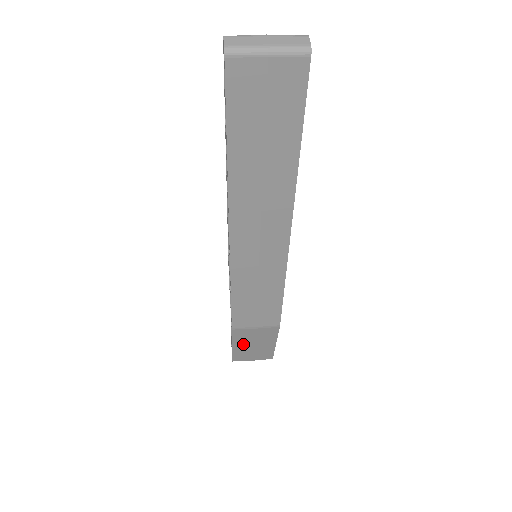
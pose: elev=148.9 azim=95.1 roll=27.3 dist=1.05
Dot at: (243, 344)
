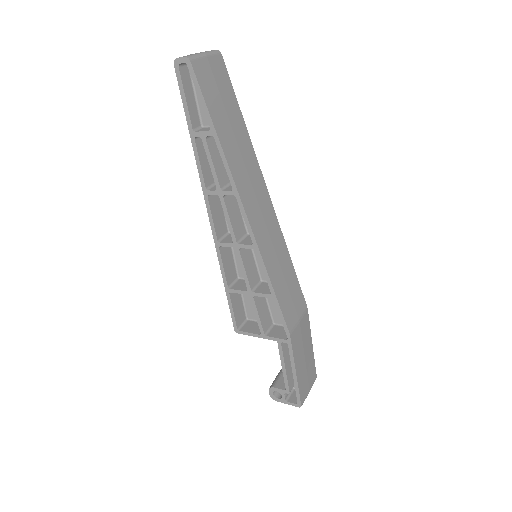
Dot at: (299, 361)
